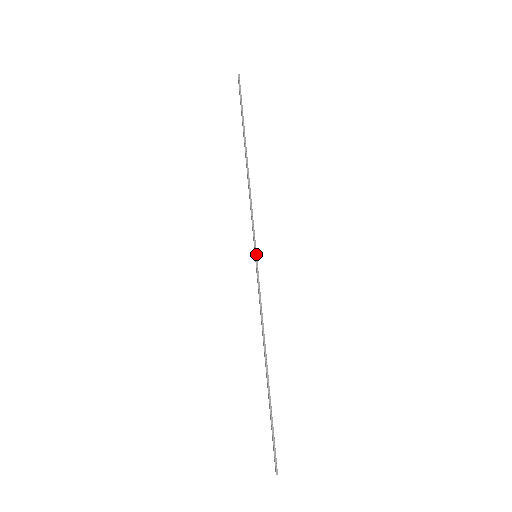
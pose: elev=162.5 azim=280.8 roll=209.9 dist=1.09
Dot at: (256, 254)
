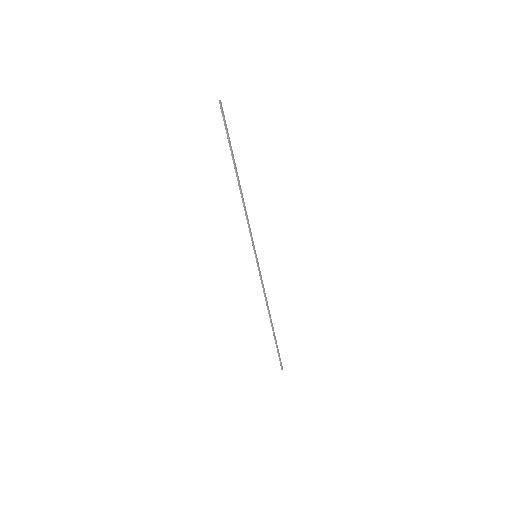
Dot at: (255, 255)
